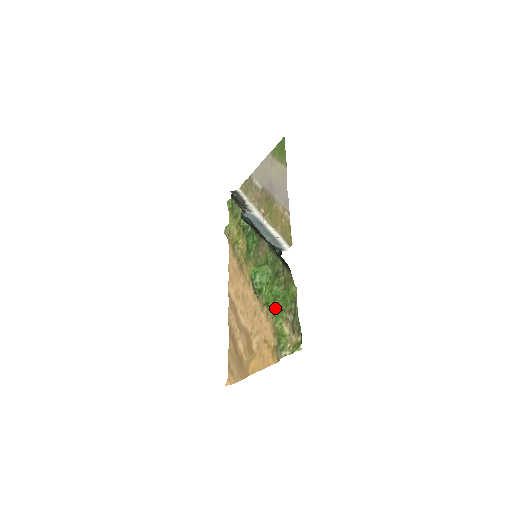
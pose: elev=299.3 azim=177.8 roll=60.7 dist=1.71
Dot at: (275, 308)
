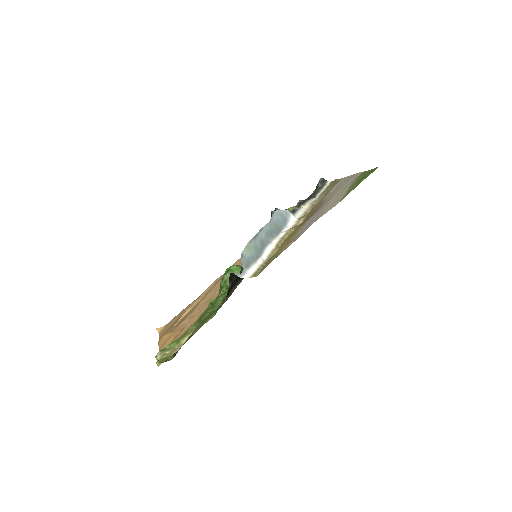
Dot at: (205, 313)
